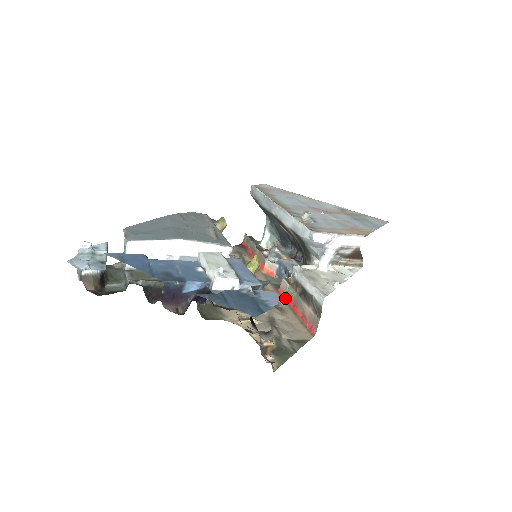
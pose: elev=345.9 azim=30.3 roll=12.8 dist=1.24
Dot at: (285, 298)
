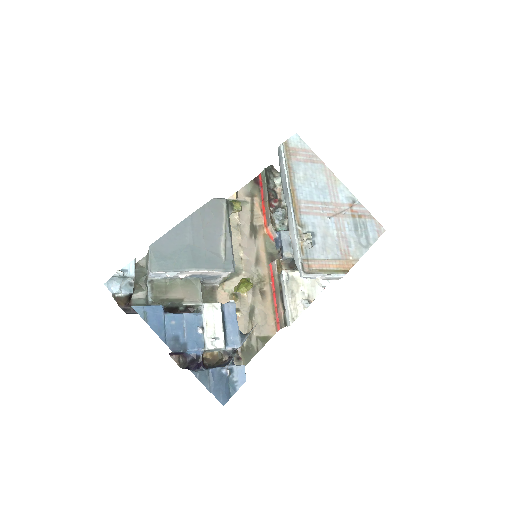
Dot at: (271, 278)
